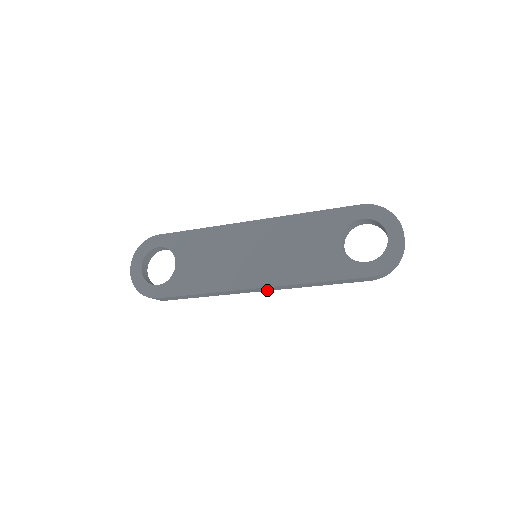
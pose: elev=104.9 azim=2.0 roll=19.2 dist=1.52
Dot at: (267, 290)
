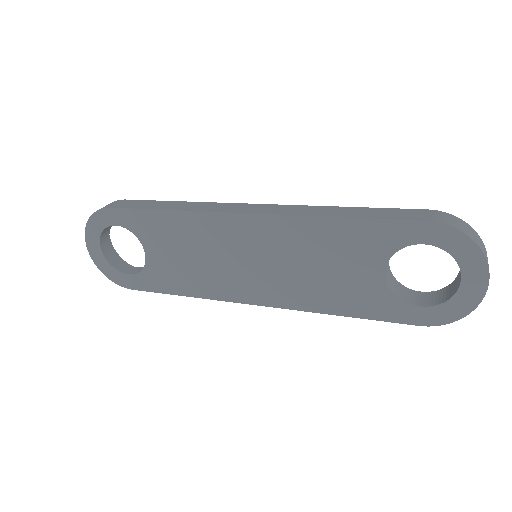
Dot at: occluded
